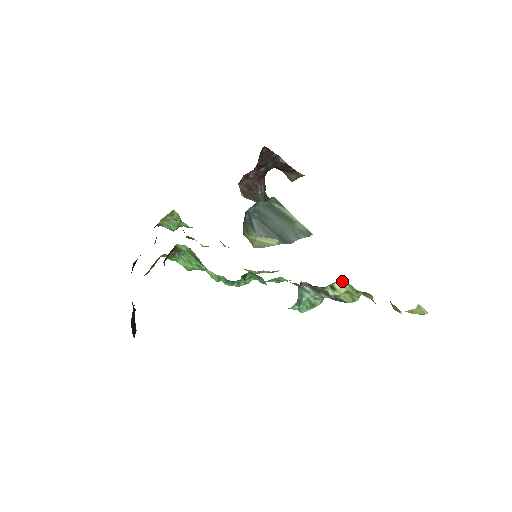
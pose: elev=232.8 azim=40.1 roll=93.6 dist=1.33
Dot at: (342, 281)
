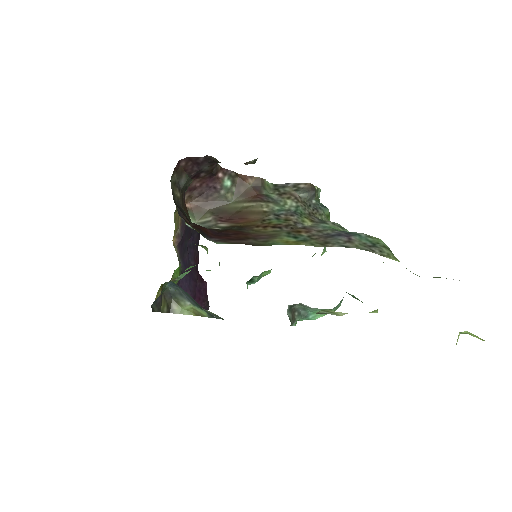
Dot at: (330, 310)
